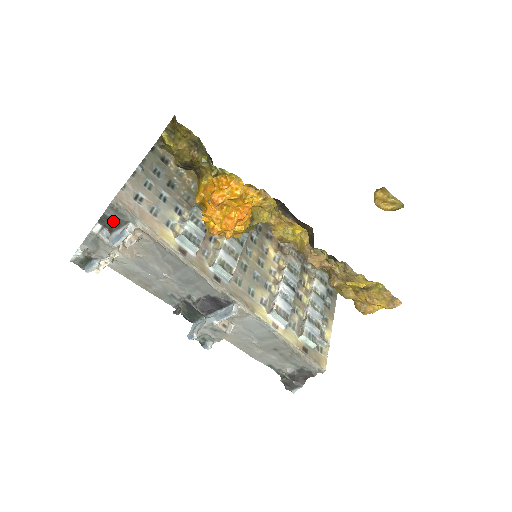
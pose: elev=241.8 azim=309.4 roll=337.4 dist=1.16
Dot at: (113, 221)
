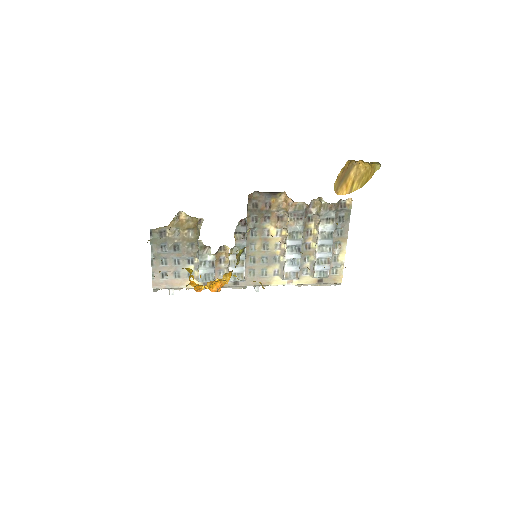
Dot at: occluded
